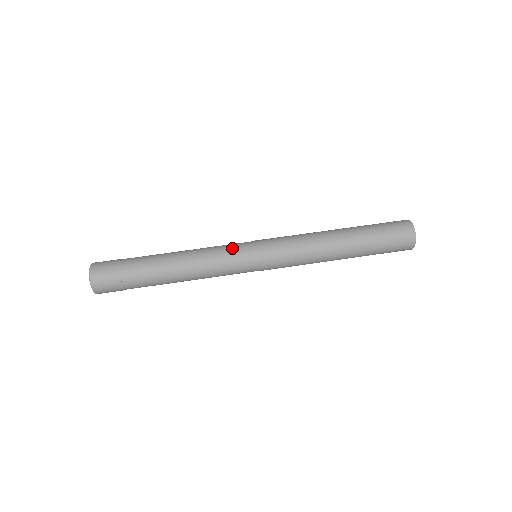
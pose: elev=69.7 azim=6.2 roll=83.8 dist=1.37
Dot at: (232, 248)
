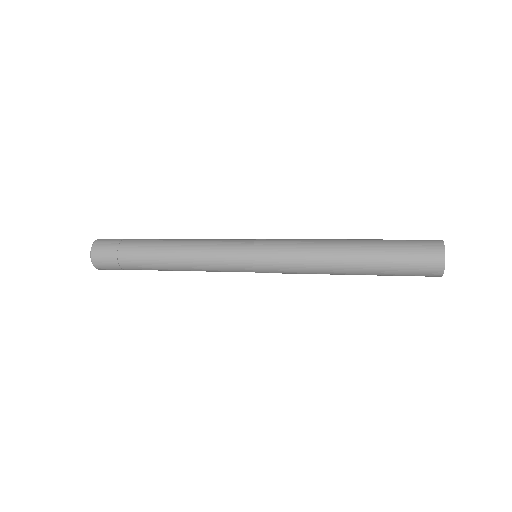
Dot at: (230, 241)
